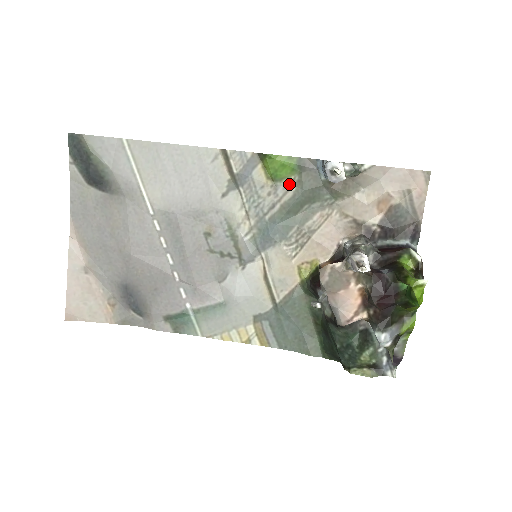
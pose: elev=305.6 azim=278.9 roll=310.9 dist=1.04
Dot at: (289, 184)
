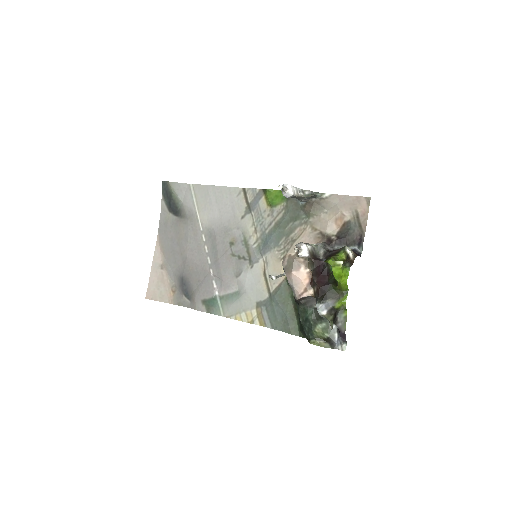
Dot at: (281, 209)
